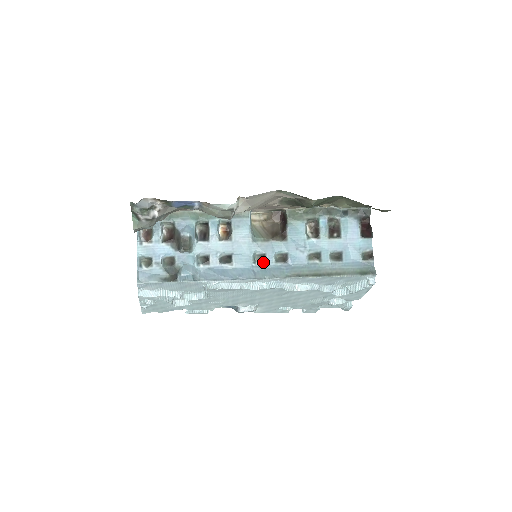
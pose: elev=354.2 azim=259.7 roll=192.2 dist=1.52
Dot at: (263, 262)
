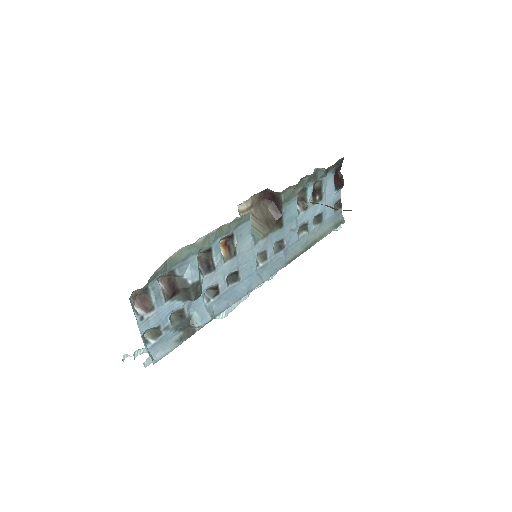
Dot at: (265, 260)
